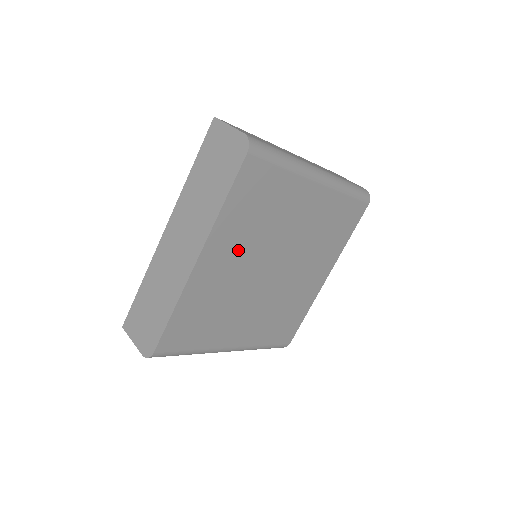
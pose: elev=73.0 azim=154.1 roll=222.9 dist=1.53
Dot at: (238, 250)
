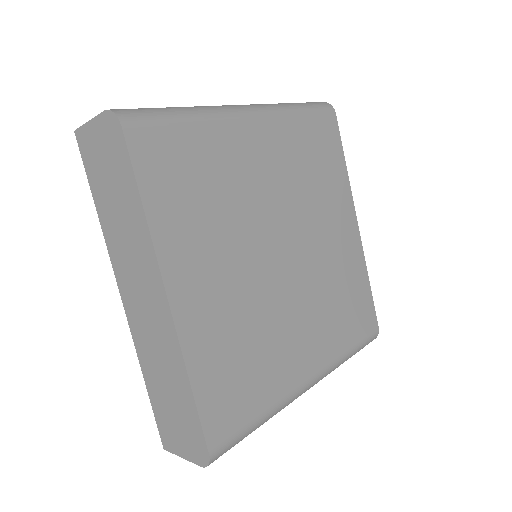
Dot at: (215, 255)
